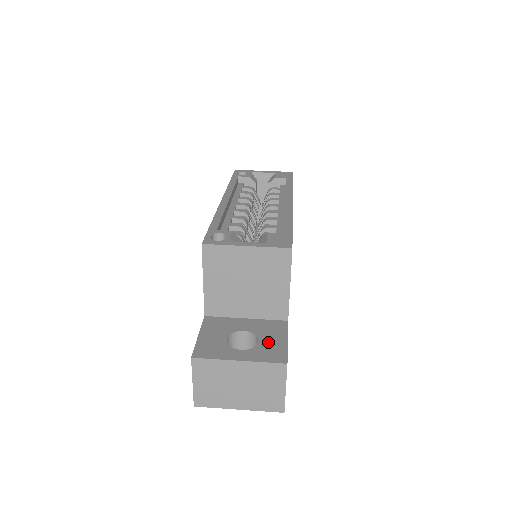
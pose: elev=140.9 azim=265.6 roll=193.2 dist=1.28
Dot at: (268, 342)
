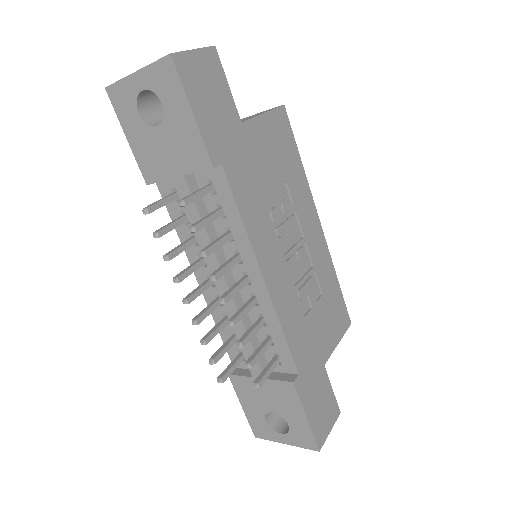
Dot at: occluded
